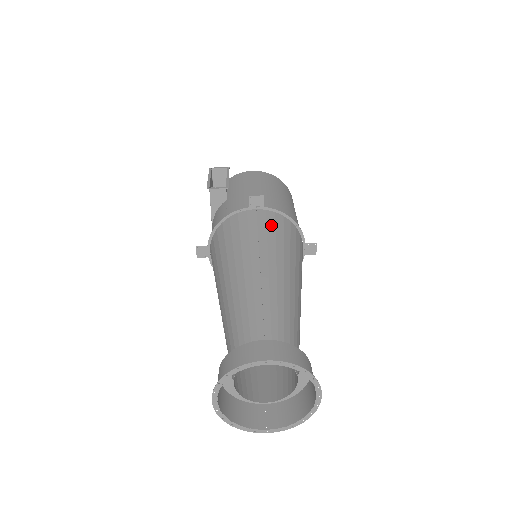
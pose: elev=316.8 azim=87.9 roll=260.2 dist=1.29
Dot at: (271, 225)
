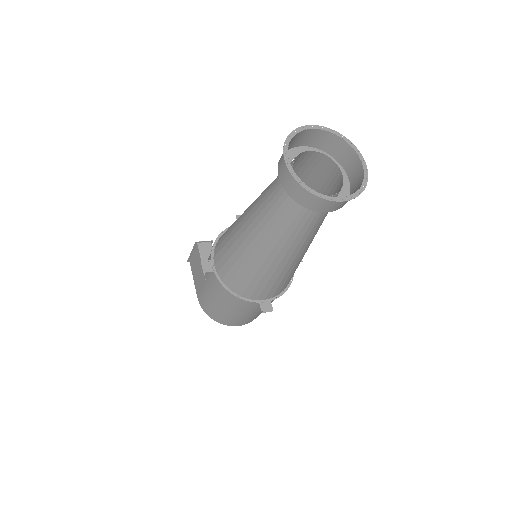
Dot at: occluded
